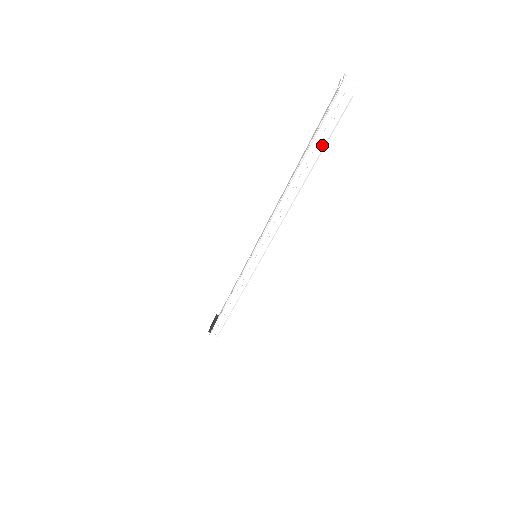
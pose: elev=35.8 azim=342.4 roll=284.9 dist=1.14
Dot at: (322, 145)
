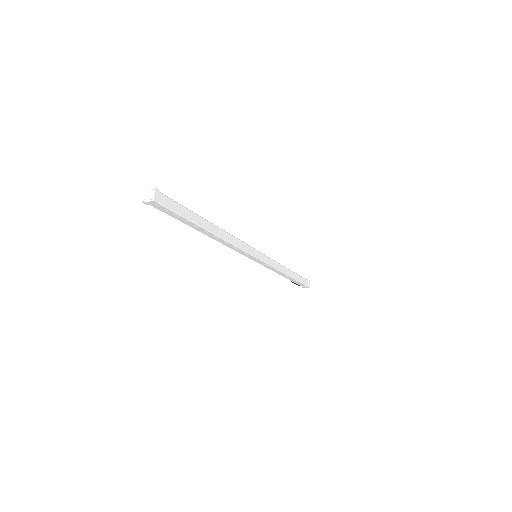
Dot at: (186, 220)
